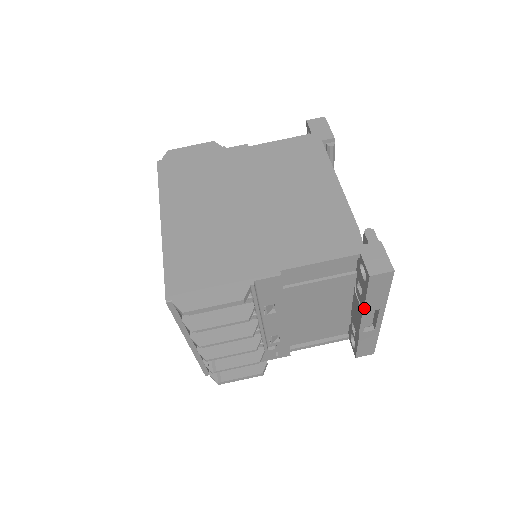
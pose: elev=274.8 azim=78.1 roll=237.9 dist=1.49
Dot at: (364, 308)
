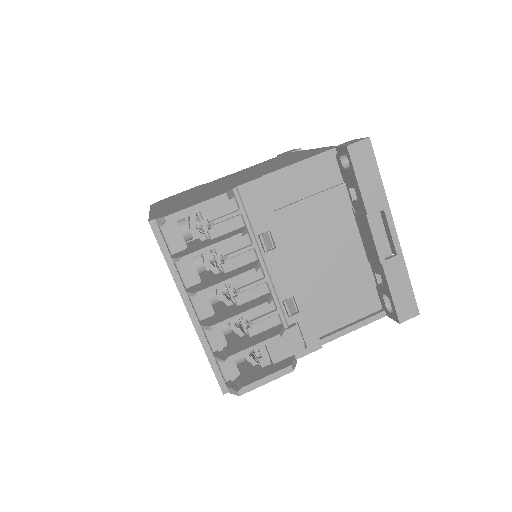
Dot at: (365, 208)
